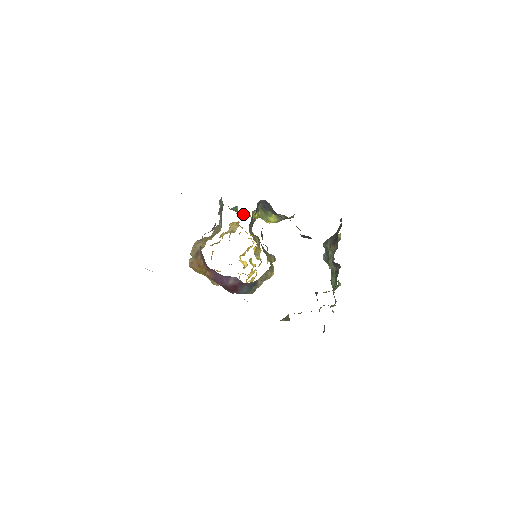
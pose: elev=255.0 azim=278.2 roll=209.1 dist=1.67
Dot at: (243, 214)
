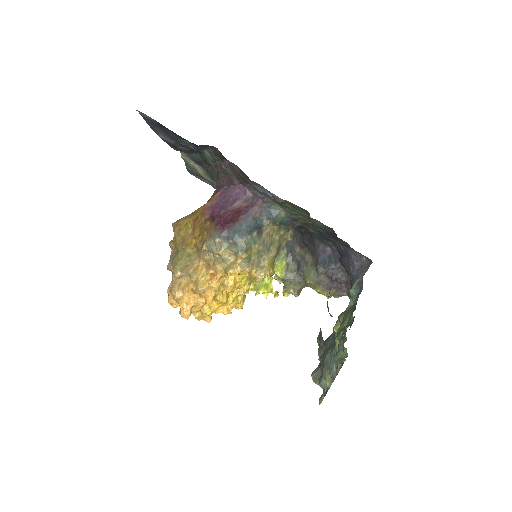
Dot at: occluded
